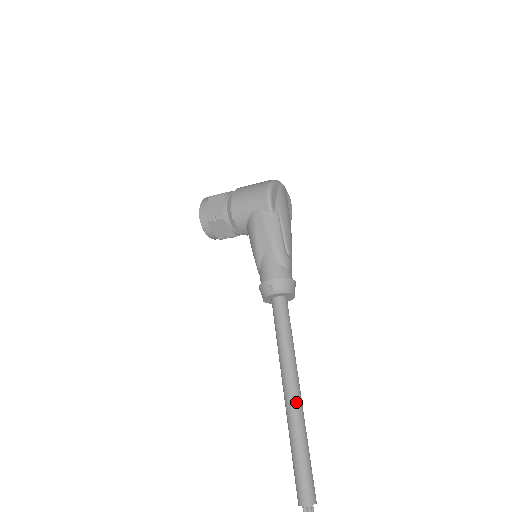
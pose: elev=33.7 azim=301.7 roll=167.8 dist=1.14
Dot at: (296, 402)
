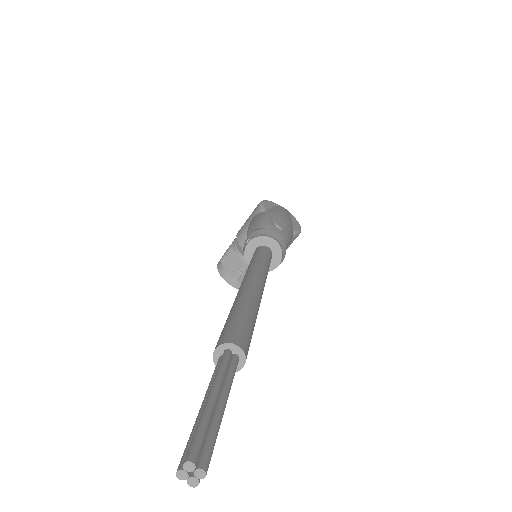
Dot at: (247, 284)
